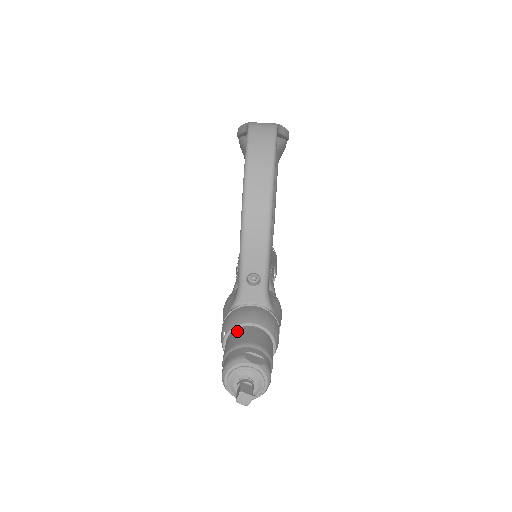
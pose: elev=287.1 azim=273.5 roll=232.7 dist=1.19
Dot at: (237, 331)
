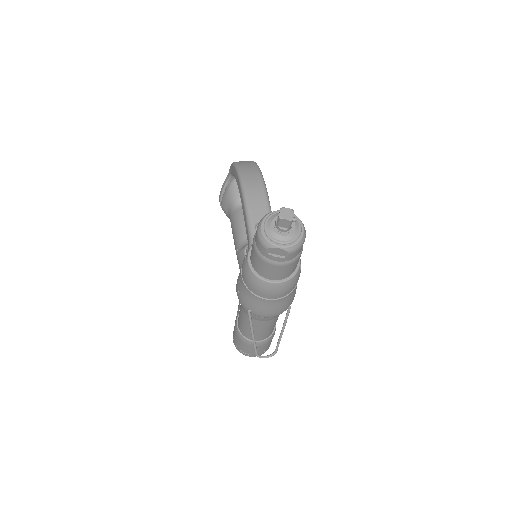
Dot at: occluded
